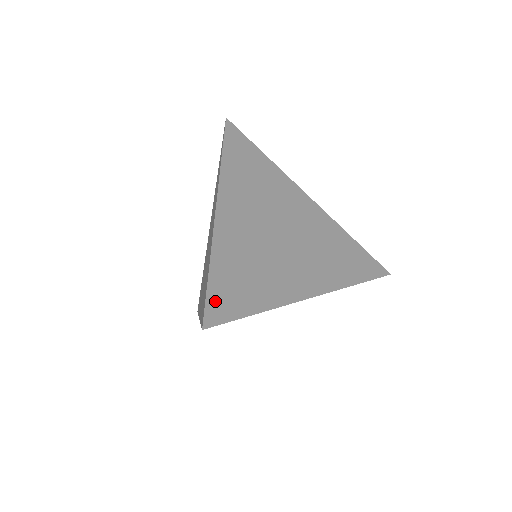
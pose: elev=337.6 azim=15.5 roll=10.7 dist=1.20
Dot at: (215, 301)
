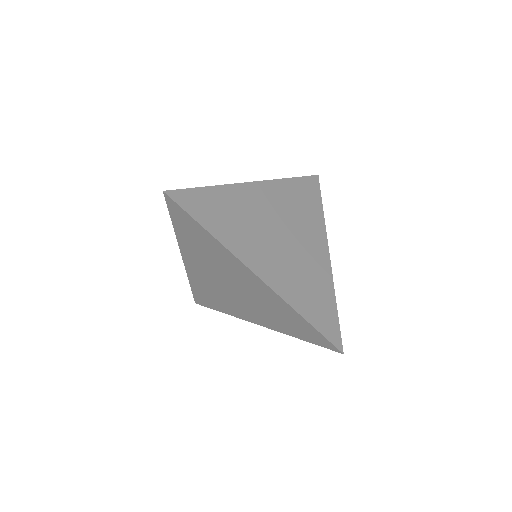
Dot at: (328, 332)
